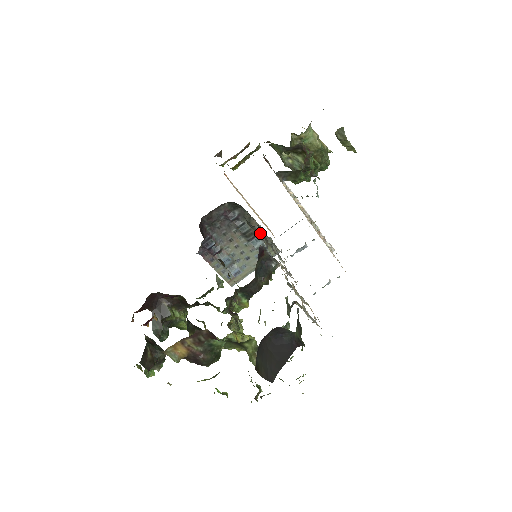
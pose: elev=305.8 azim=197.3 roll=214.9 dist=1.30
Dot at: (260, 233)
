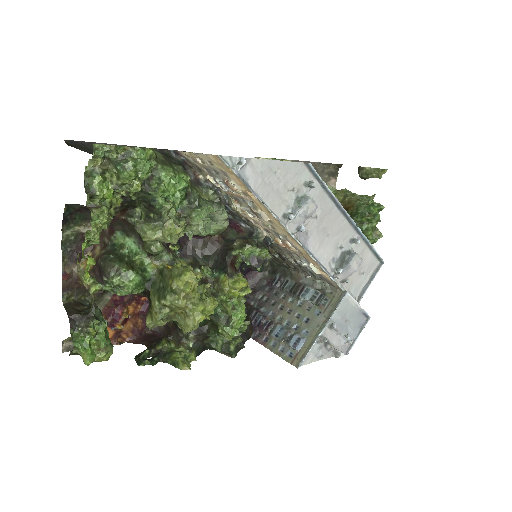
Dot at: (280, 257)
